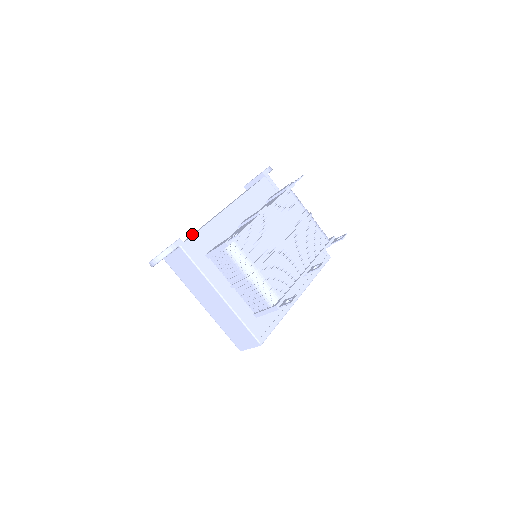
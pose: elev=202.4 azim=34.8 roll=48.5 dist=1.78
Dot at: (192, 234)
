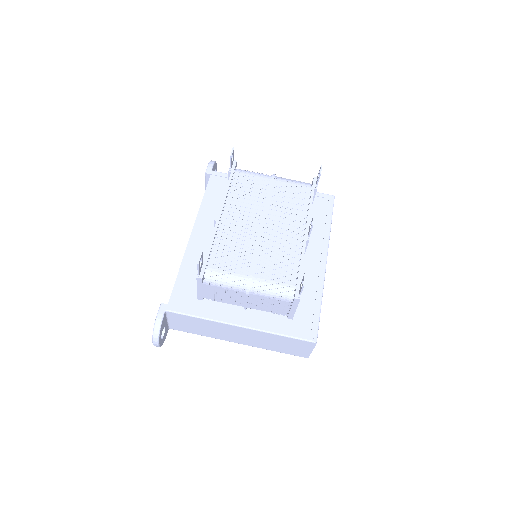
Dot at: occluded
